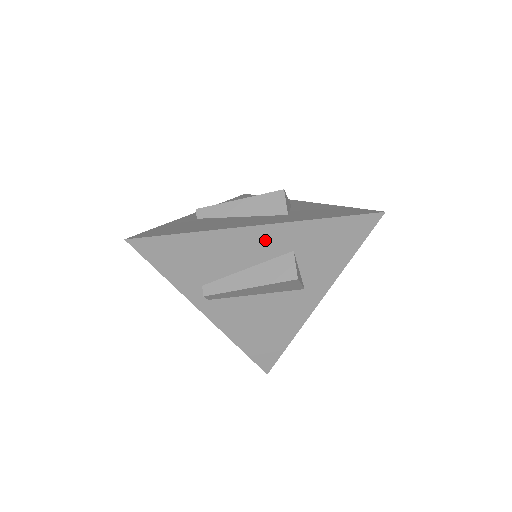
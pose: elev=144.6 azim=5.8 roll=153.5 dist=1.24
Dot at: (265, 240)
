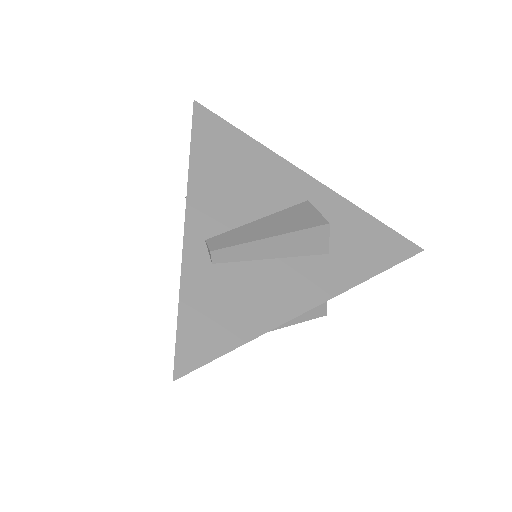
Dot at: occluded
